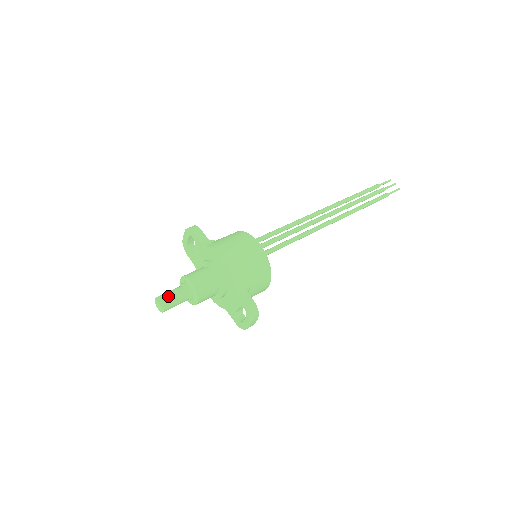
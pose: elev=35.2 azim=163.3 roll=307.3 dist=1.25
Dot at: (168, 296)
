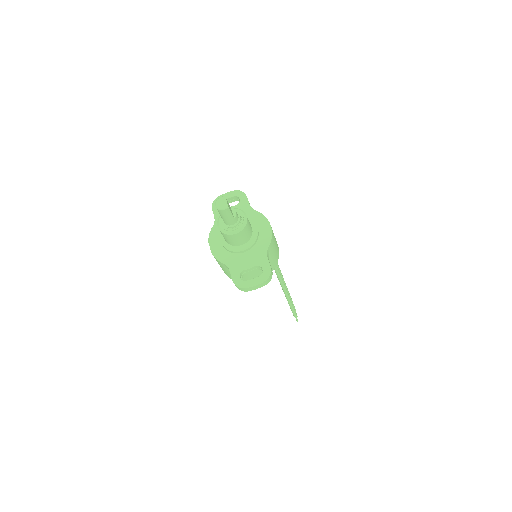
Dot at: (229, 205)
